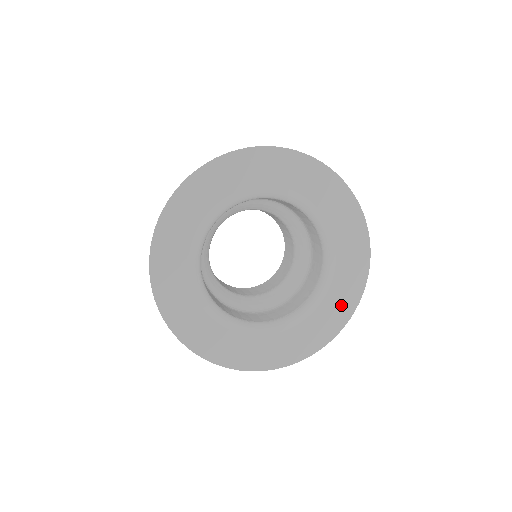
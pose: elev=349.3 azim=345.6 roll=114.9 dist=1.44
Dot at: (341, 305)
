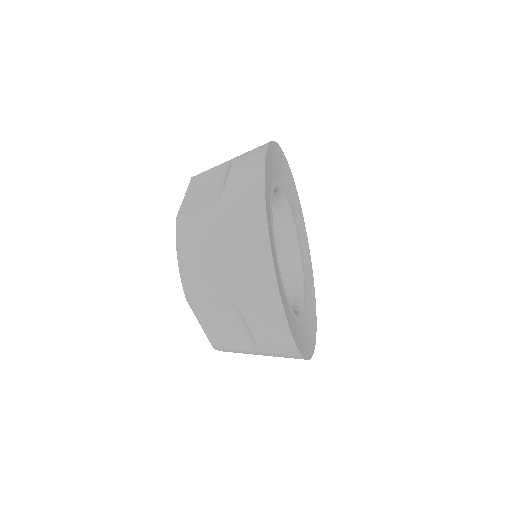
Dot at: (312, 317)
